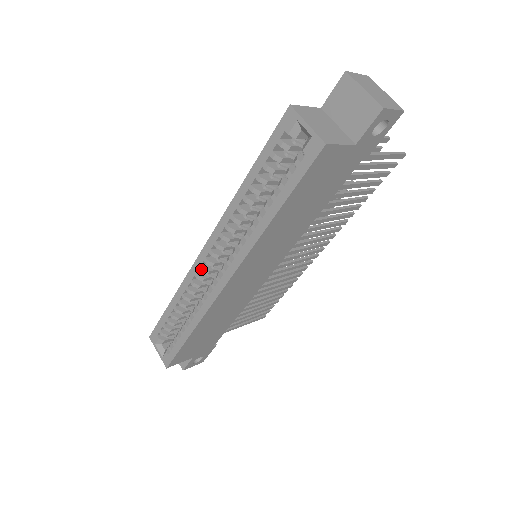
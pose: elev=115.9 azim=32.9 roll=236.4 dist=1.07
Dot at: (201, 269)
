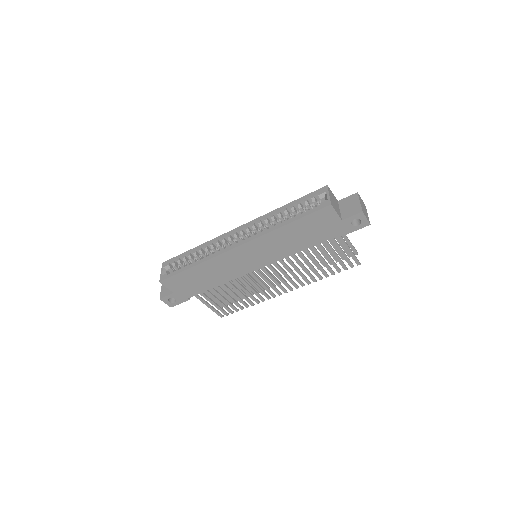
Dot at: (228, 236)
